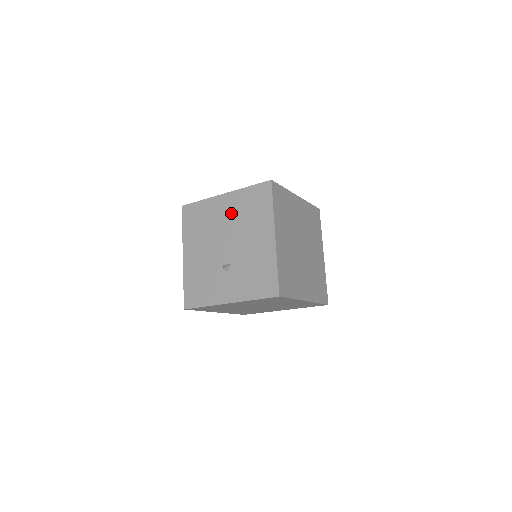
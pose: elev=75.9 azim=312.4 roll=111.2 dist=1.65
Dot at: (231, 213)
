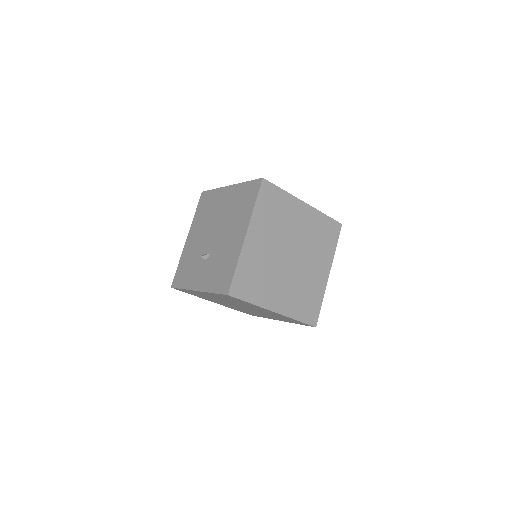
Dot at: (227, 205)
